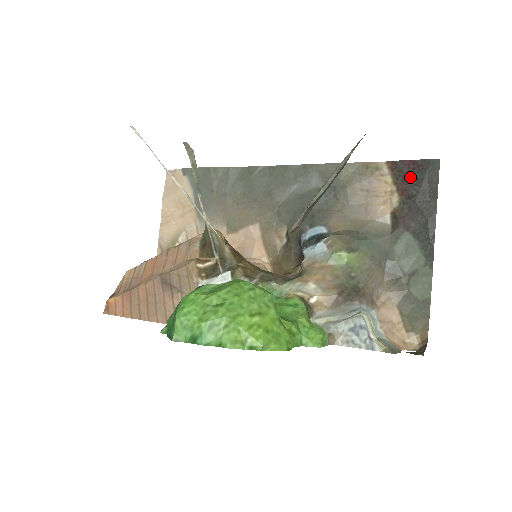
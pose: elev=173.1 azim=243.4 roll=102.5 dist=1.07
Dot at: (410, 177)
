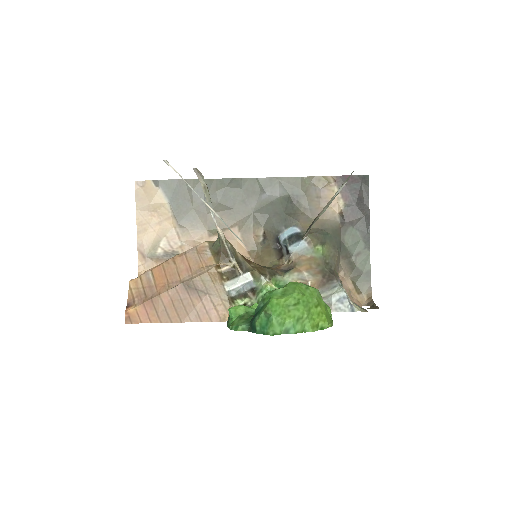
Dot at: (350, 188)
